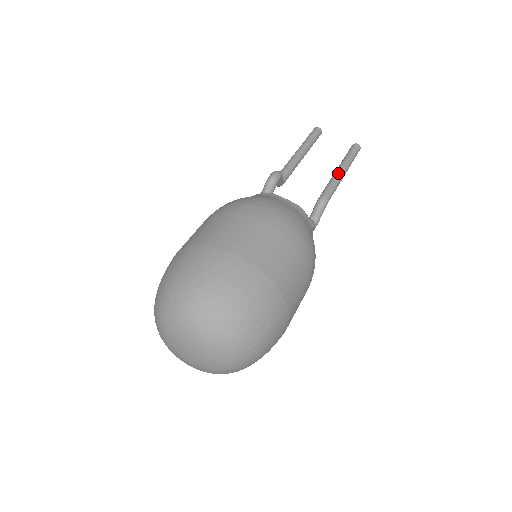
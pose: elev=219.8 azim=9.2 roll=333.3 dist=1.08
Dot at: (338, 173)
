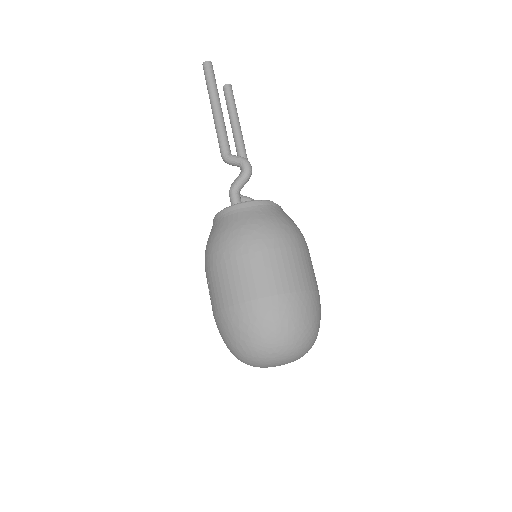
Dot at: occluded
